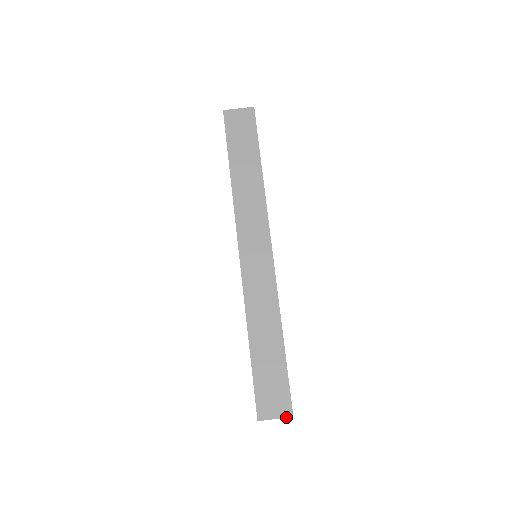
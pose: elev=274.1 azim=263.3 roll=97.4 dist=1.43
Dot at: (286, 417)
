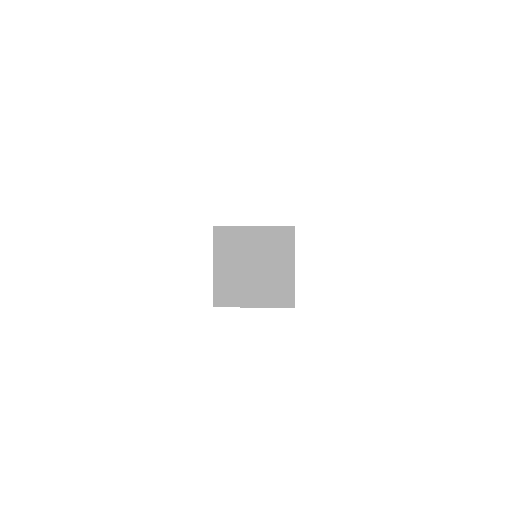
Dot at: (278, 226)
